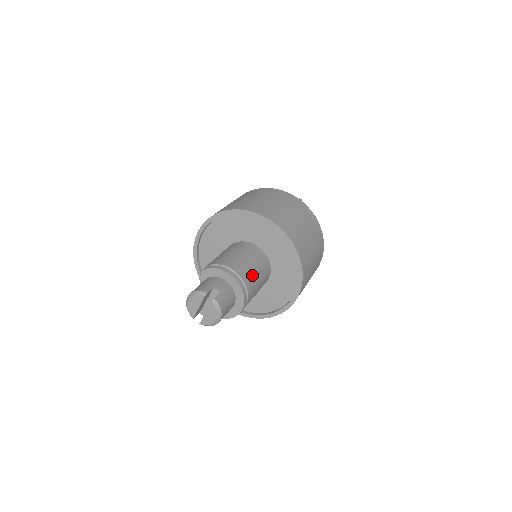
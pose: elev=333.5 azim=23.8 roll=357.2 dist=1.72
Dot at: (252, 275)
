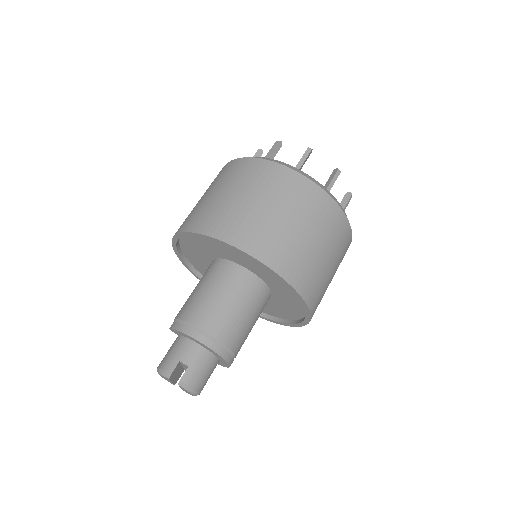
Dot at: (233, 322)
